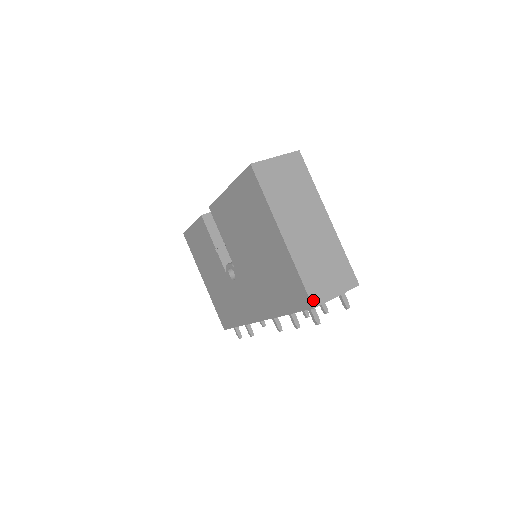
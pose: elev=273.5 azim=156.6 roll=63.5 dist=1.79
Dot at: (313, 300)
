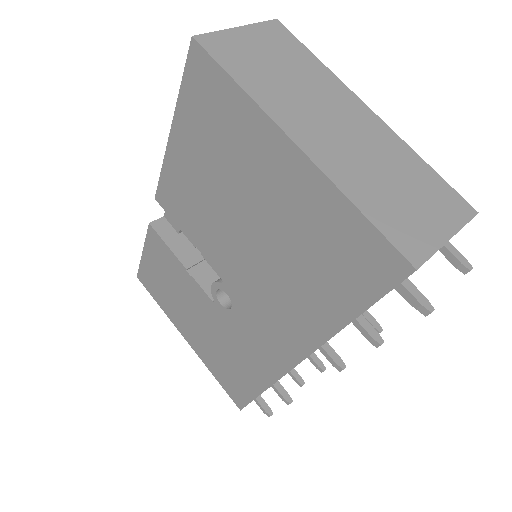
Dot at: (408, 254)
